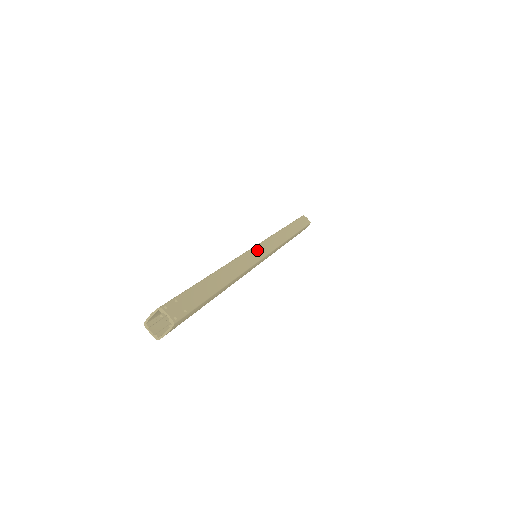
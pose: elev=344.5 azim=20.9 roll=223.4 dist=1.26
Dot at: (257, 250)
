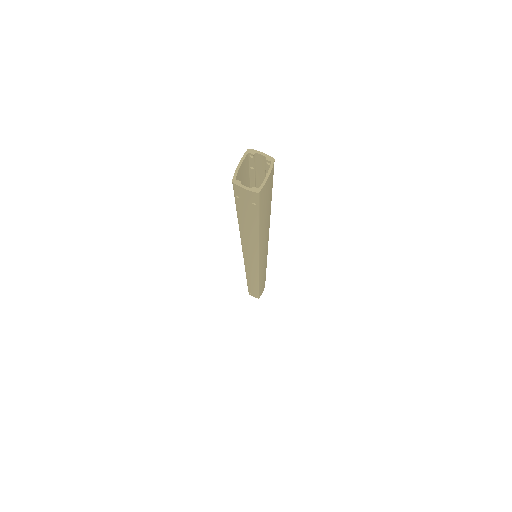
Dot at: occluded
